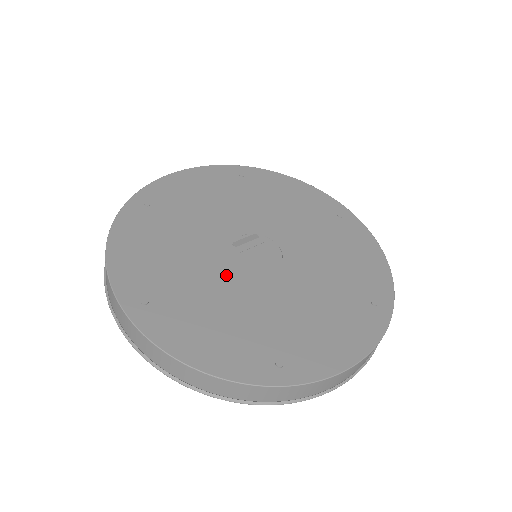
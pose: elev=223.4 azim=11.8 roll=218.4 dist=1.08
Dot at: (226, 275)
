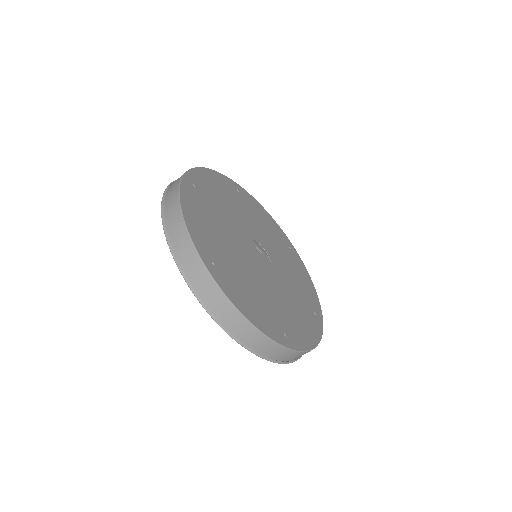
Dot at: (236, 233)
